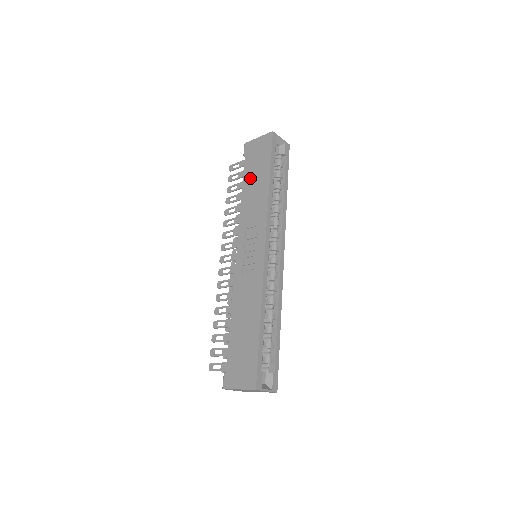
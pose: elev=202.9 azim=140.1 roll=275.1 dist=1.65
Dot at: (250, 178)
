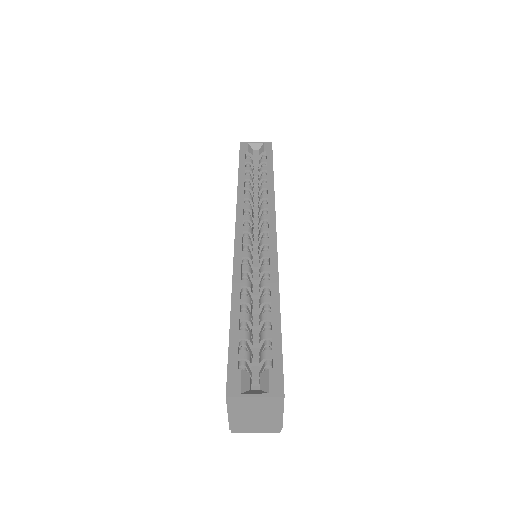
Dot at: occluded
